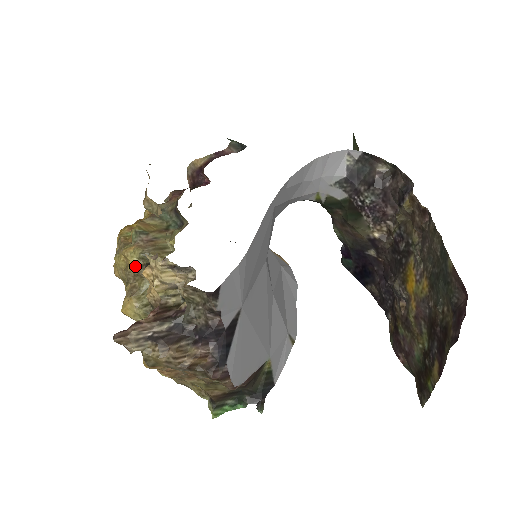
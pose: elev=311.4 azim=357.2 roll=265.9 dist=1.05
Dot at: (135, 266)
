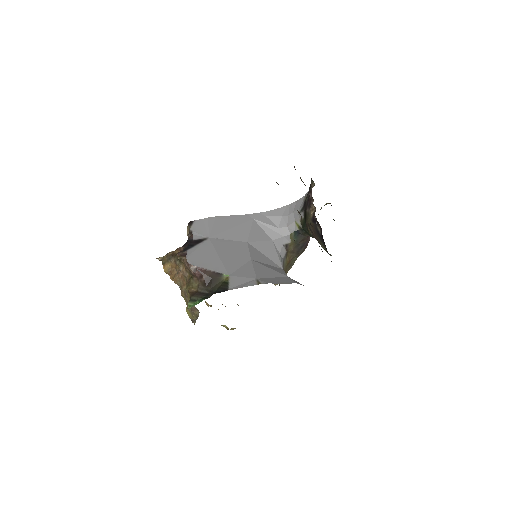
Dot at: occluded
